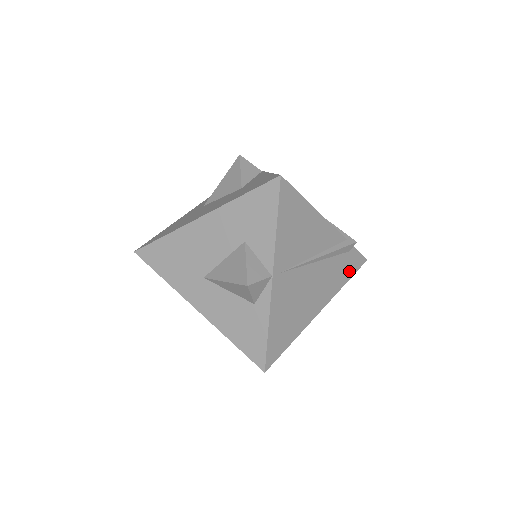
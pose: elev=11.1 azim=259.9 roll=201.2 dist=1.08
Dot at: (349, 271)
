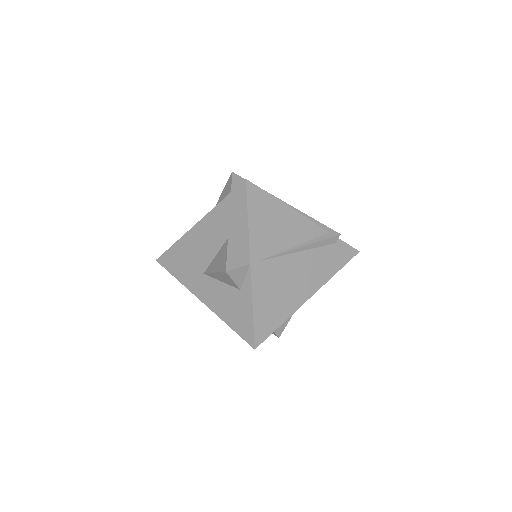
Dot at: (338, 262)
